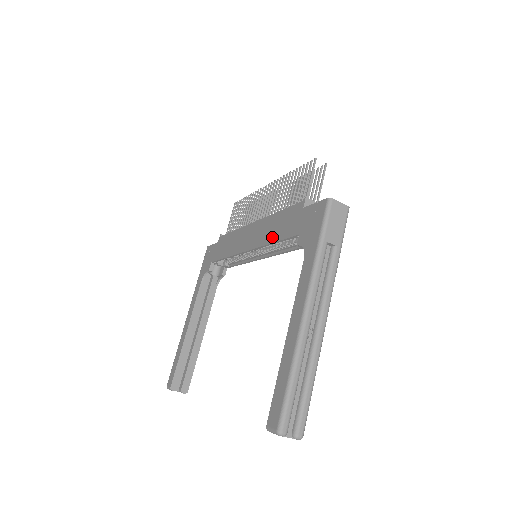
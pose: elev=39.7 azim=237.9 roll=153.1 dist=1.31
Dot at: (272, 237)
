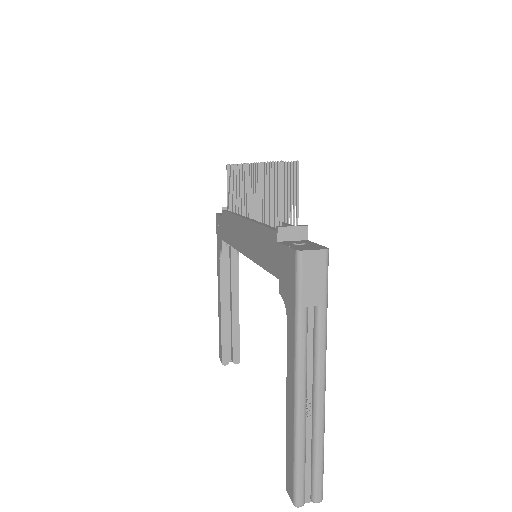
Dot at: (259, 258)
